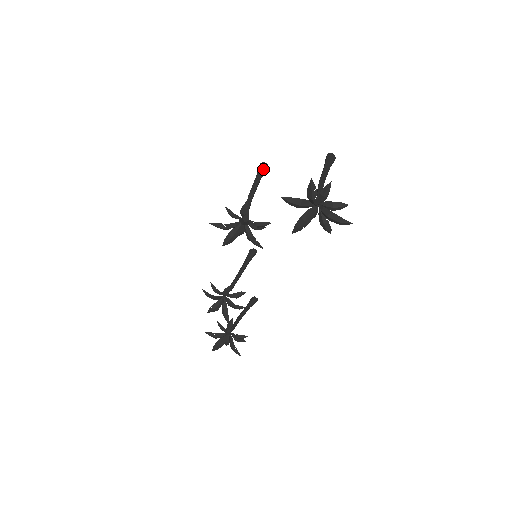
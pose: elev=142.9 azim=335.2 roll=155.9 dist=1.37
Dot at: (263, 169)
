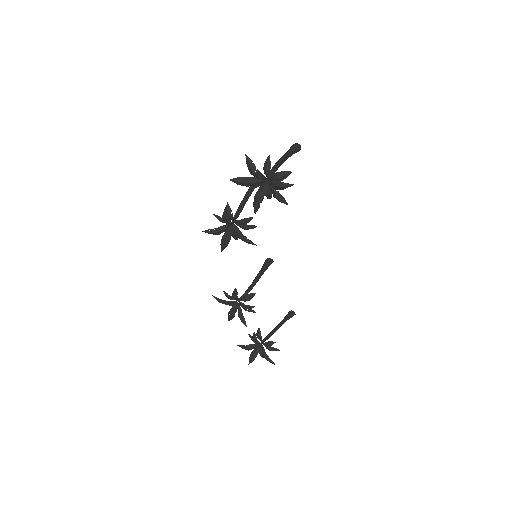
Dot at: occluded
